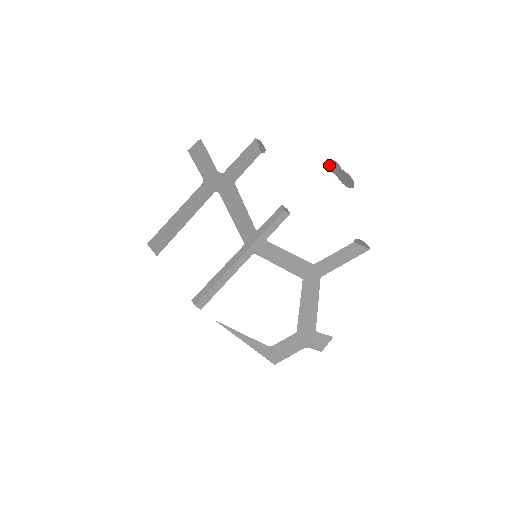
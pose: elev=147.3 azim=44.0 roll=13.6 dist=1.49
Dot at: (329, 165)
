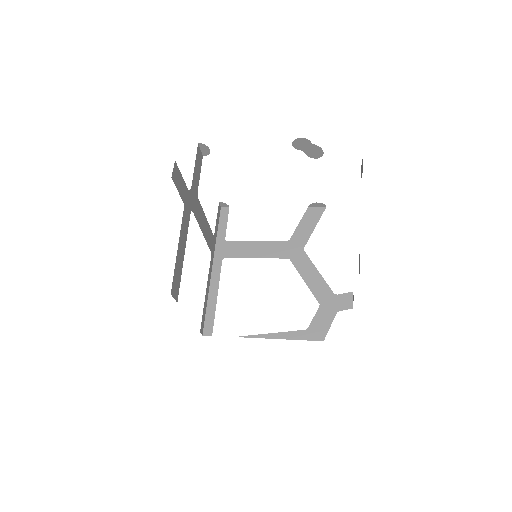
Dot at: (296, 144)
